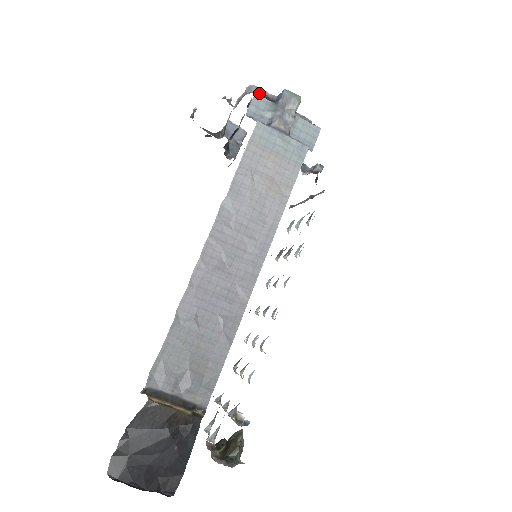
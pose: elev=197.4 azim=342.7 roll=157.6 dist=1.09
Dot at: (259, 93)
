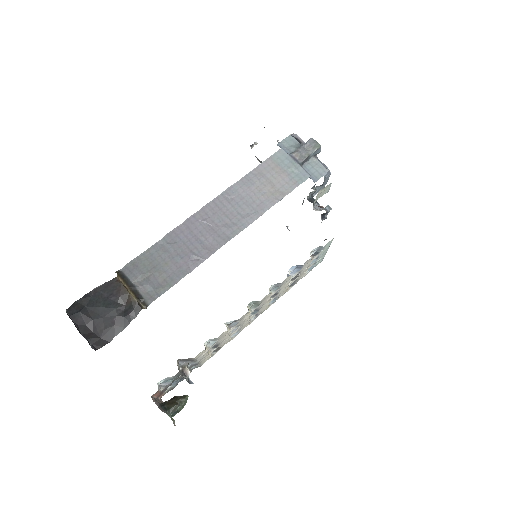
Dot at: (295, 137)
